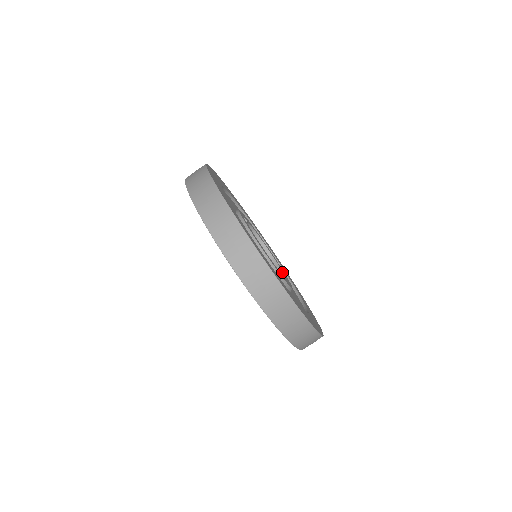
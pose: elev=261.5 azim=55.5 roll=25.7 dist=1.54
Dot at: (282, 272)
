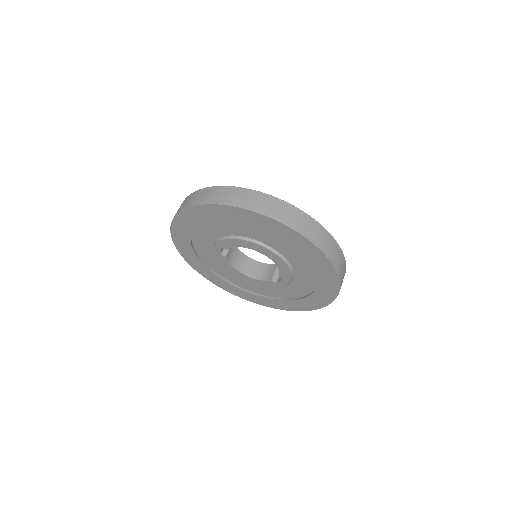
Dot at: occluded
